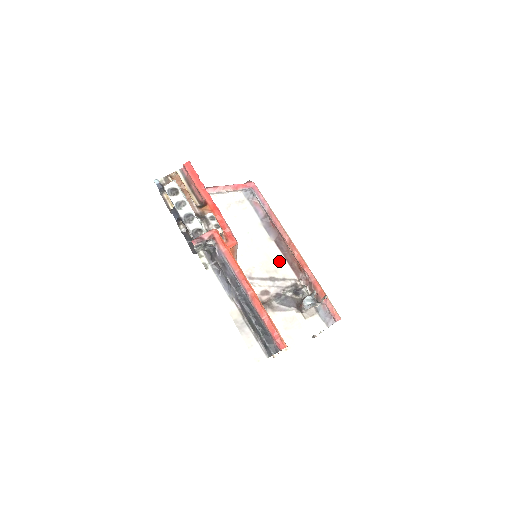
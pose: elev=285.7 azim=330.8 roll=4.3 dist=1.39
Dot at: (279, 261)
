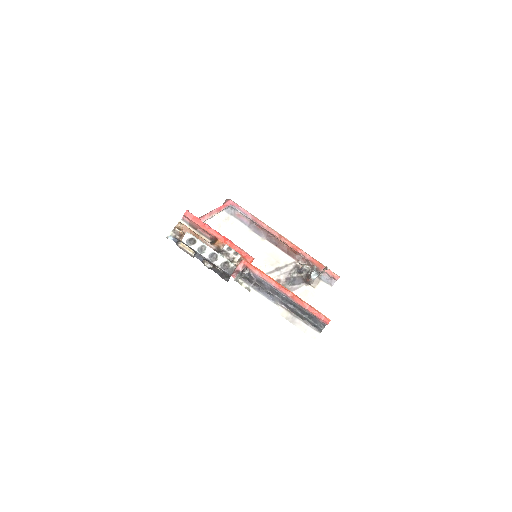
Dot at: (277, 253)
